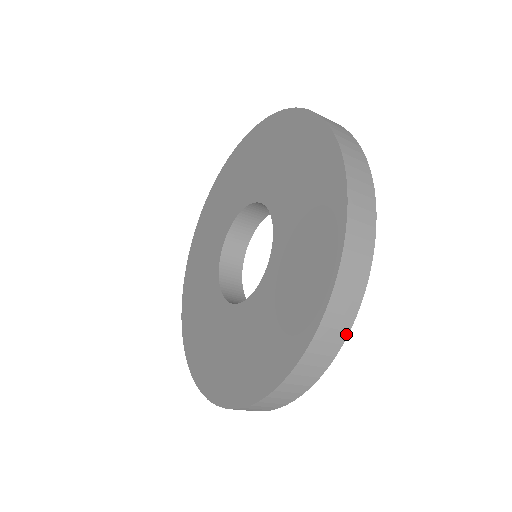
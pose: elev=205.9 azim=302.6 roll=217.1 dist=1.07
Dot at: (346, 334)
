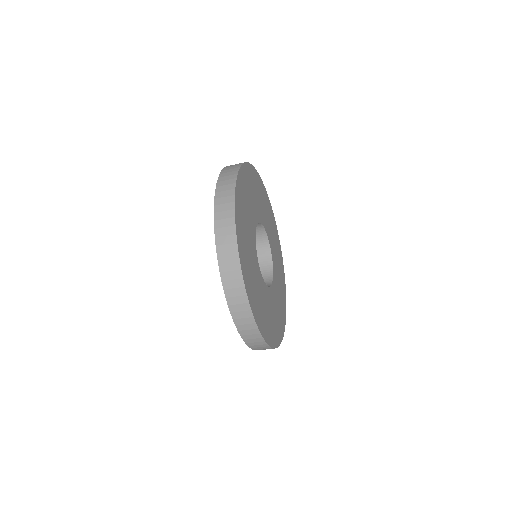
Dot at: (257, 330)
